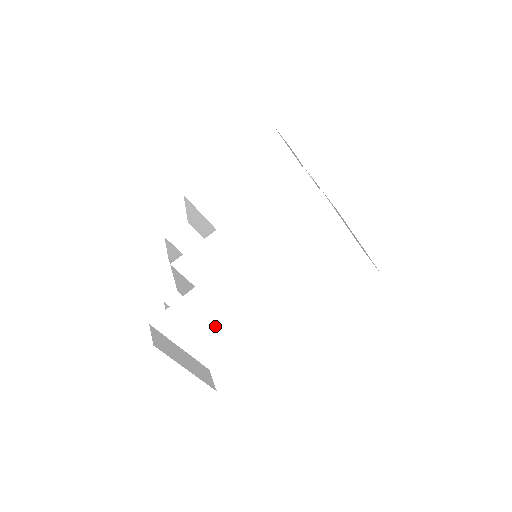
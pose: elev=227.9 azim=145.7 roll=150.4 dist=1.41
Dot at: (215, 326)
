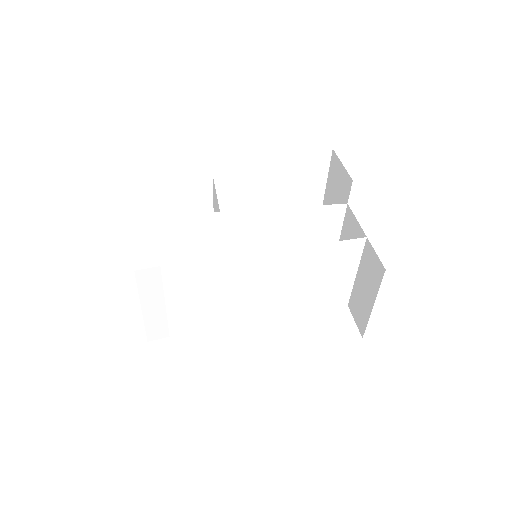
Dot at: (188, 304)
